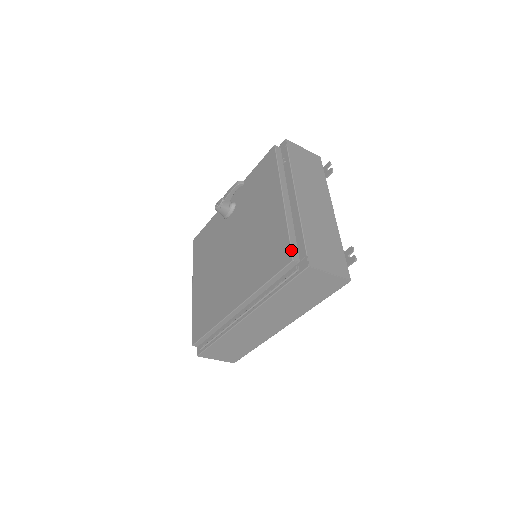
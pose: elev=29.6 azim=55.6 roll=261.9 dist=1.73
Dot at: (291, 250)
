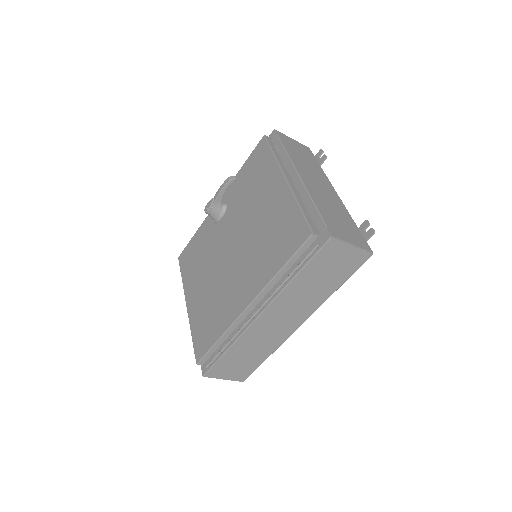
Dot at: (308, 224)
